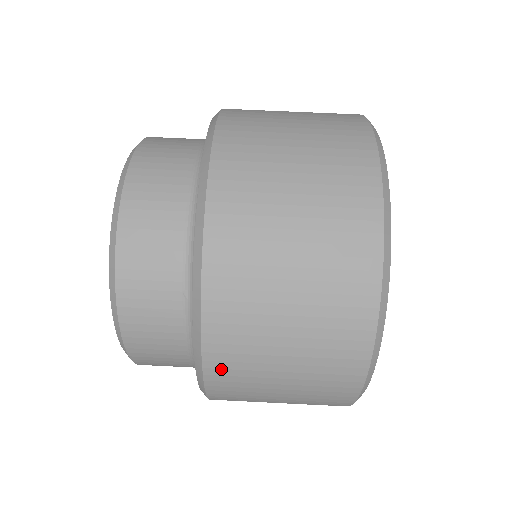
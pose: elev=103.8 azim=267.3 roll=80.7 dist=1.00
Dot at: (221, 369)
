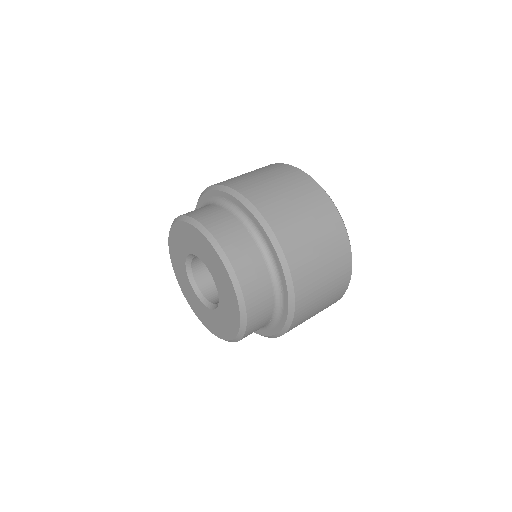
Dot at: (290, 246)
